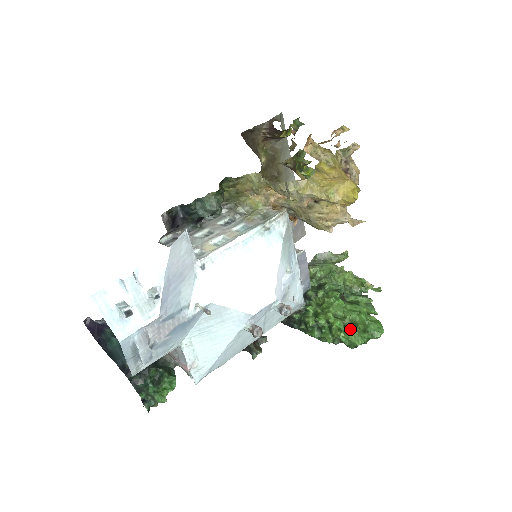
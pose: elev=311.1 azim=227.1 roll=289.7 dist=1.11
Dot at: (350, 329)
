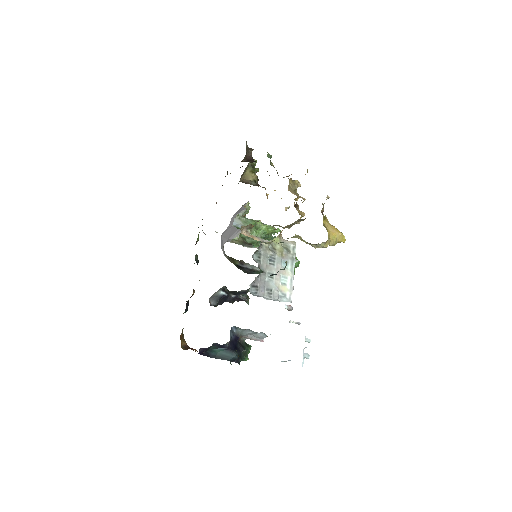
Dot at: occluded
